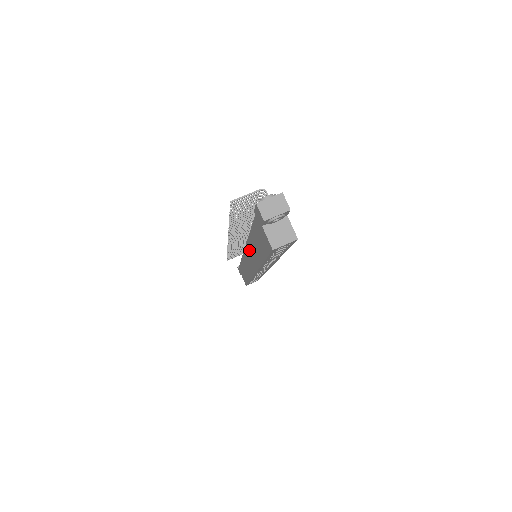
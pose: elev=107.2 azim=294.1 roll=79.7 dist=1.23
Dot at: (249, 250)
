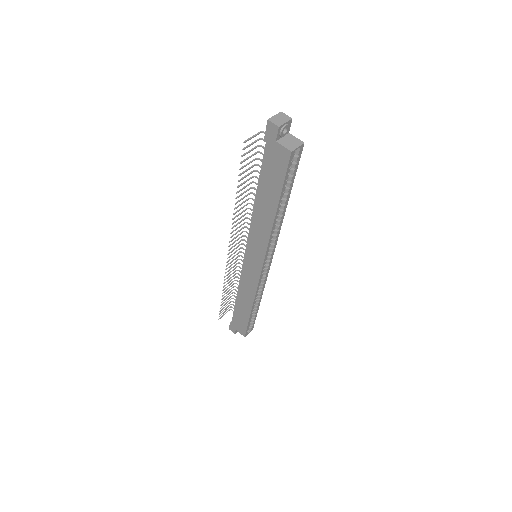
Dot at: (254, 233)
